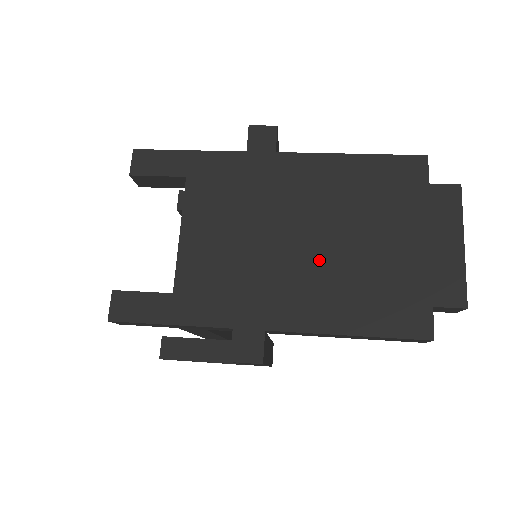
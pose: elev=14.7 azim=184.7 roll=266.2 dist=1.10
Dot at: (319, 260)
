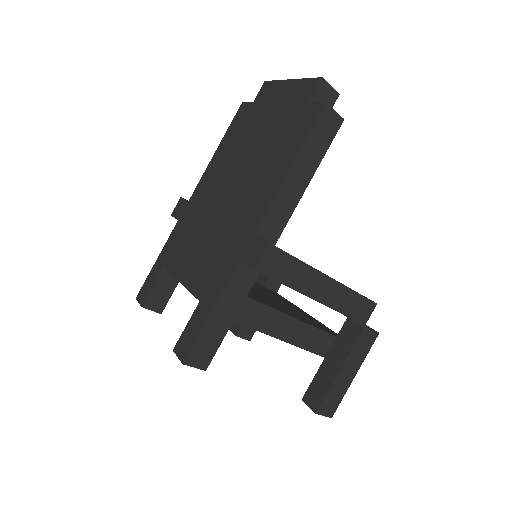
Dot at: (244, 183)
